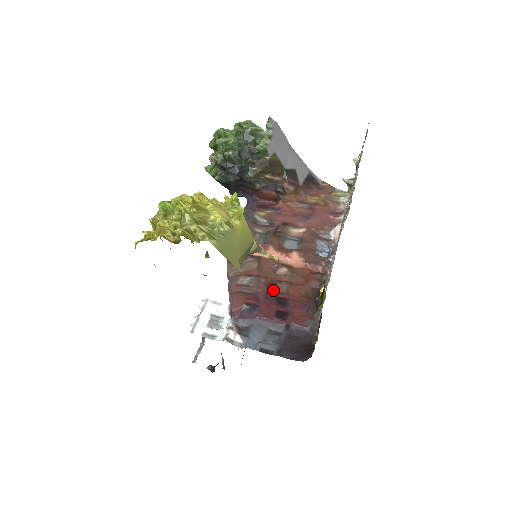
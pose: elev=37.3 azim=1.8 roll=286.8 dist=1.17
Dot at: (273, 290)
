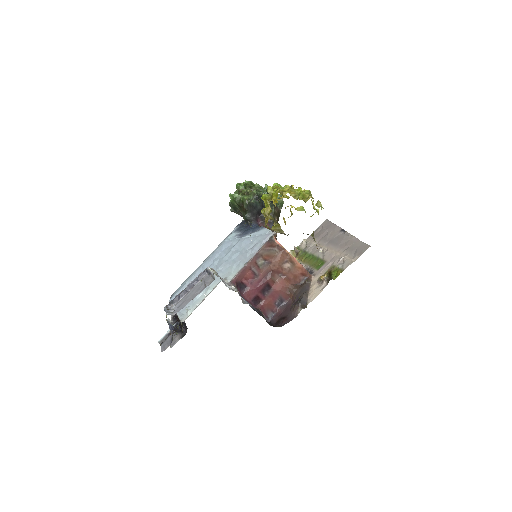
Dot at: (271, 277)
